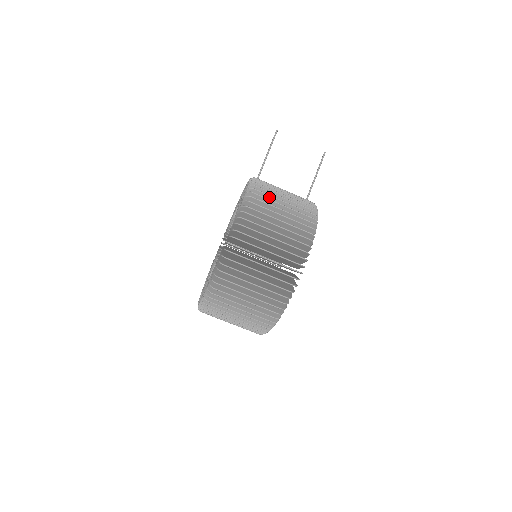
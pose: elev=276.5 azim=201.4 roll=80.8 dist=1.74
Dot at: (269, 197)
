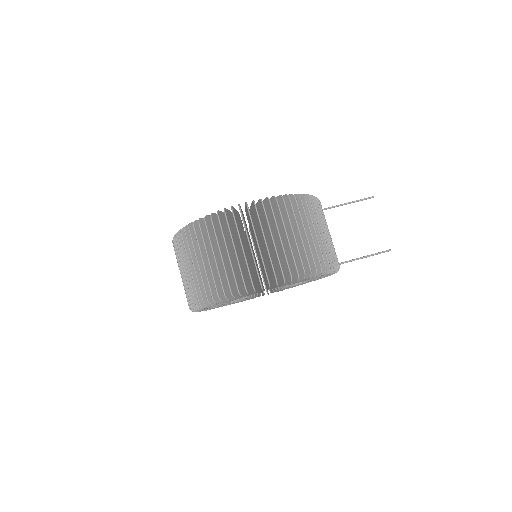
Dot at: (313, 216)
